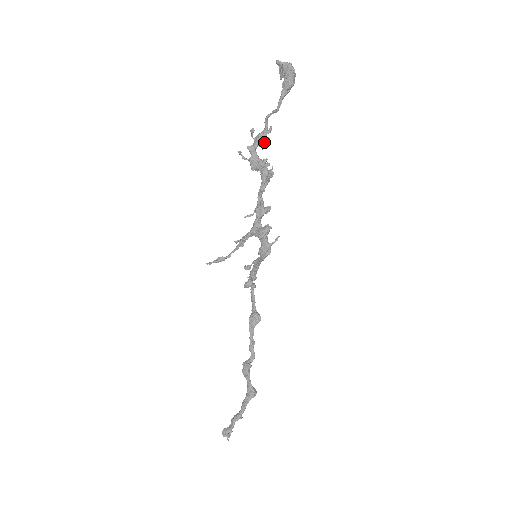
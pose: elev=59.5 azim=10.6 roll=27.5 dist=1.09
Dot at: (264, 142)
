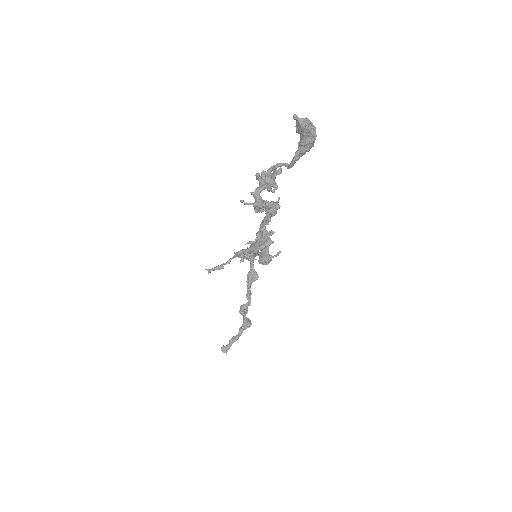
Dot at: (271, 189)
